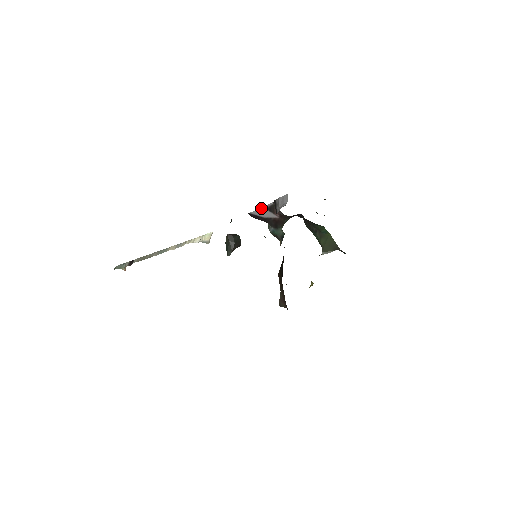
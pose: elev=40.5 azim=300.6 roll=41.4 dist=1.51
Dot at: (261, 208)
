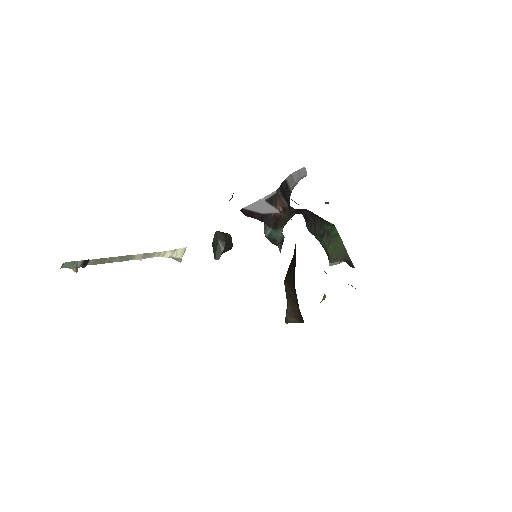
Dot at: (259, 200)
